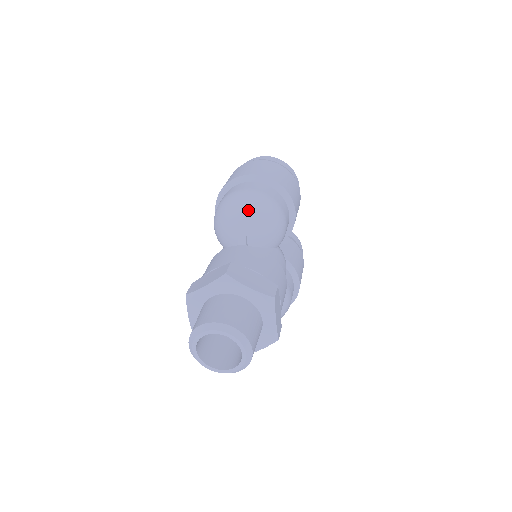
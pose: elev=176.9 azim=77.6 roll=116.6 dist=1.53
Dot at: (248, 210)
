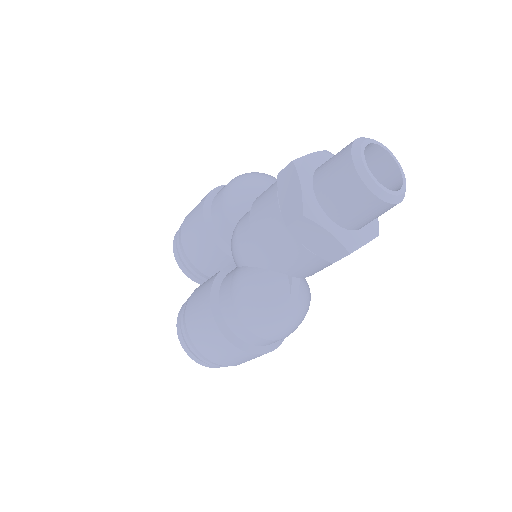
Dot at: occluded
